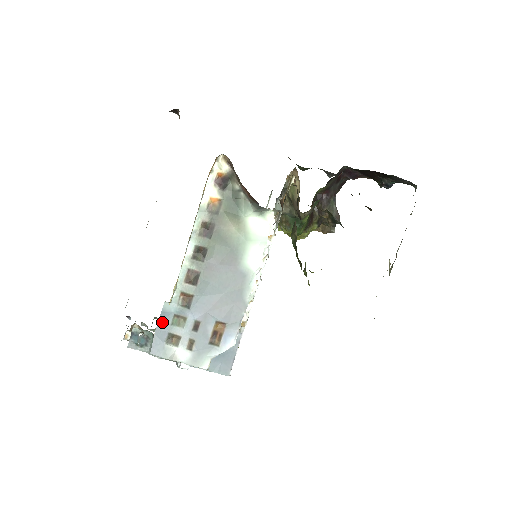
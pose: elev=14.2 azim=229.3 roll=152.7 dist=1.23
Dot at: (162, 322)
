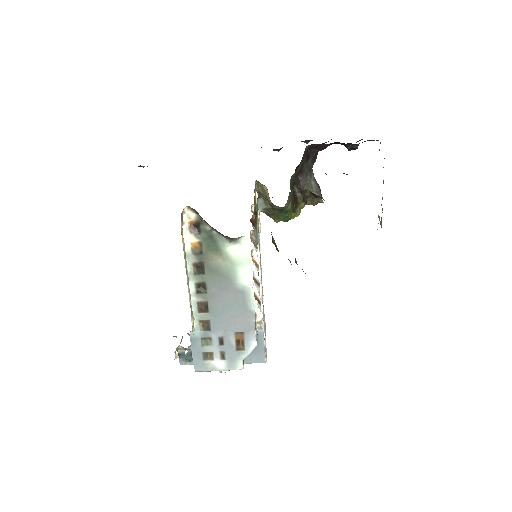
Dot at: (194, 346)
